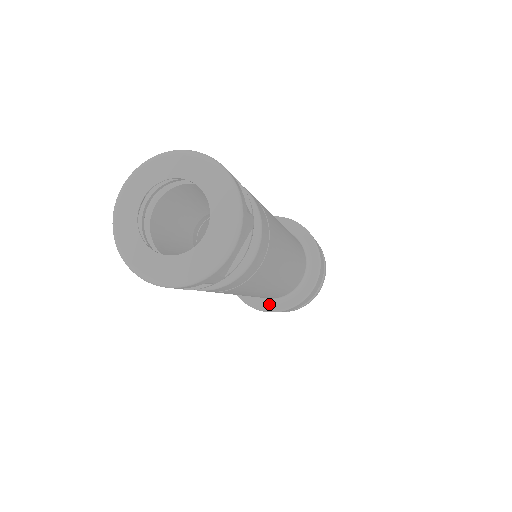
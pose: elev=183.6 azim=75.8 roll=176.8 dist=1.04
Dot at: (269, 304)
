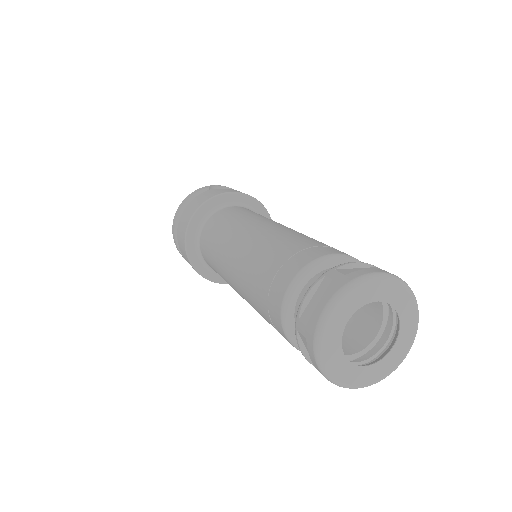
Dot at: occluded
